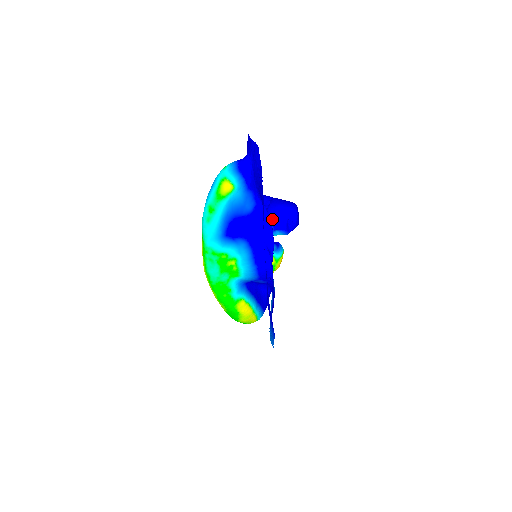
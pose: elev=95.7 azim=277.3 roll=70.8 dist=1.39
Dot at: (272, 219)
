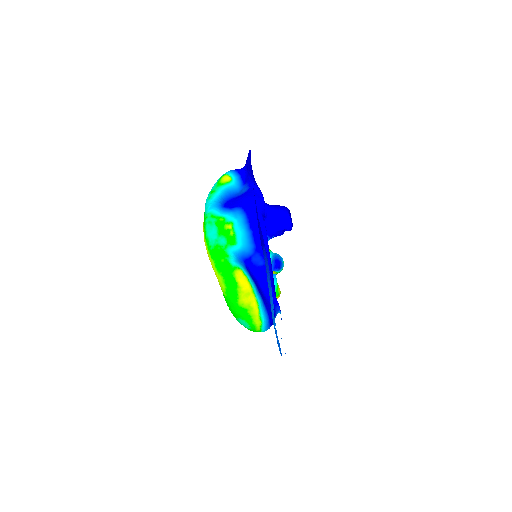
Dot at: (270, 234)
